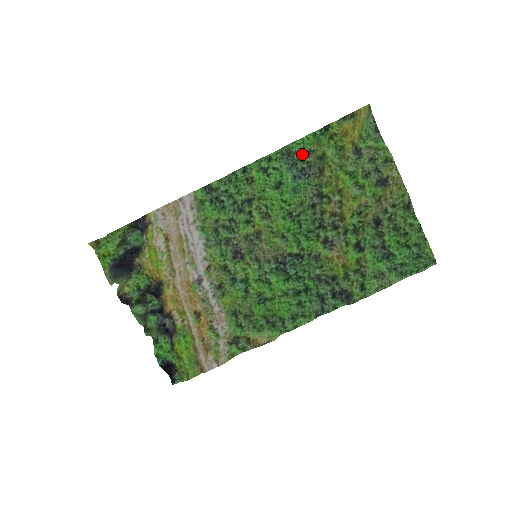
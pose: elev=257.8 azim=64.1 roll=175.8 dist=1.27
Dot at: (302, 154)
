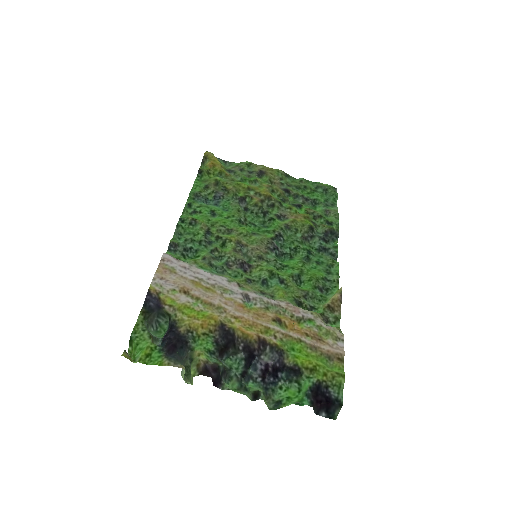
Dot at: (204, 191)
